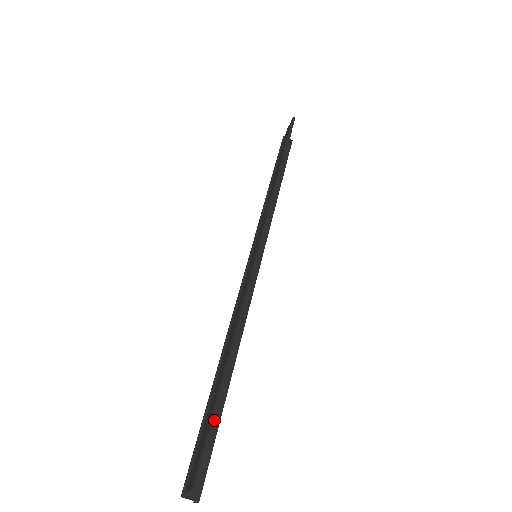
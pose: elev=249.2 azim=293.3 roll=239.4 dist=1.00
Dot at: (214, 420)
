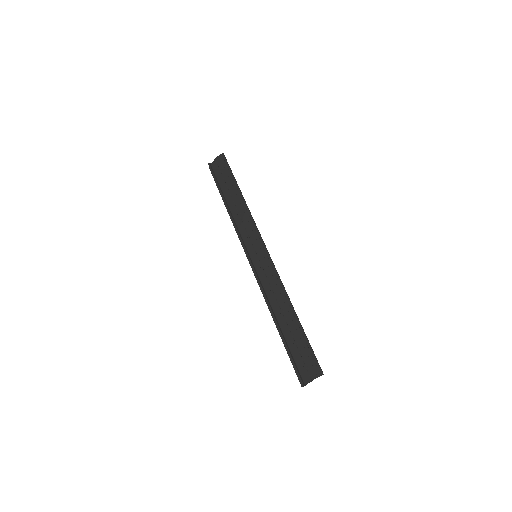
Dot at: occluded
